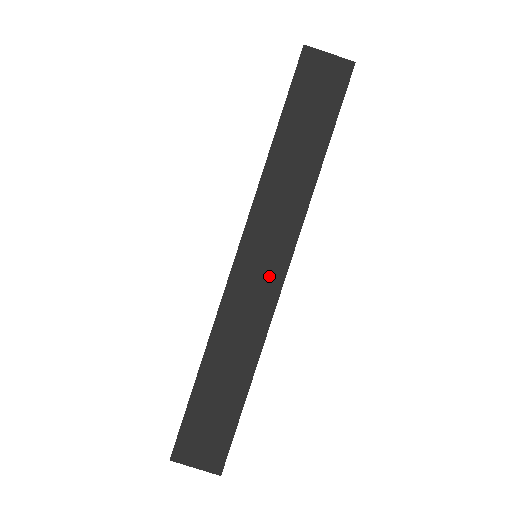
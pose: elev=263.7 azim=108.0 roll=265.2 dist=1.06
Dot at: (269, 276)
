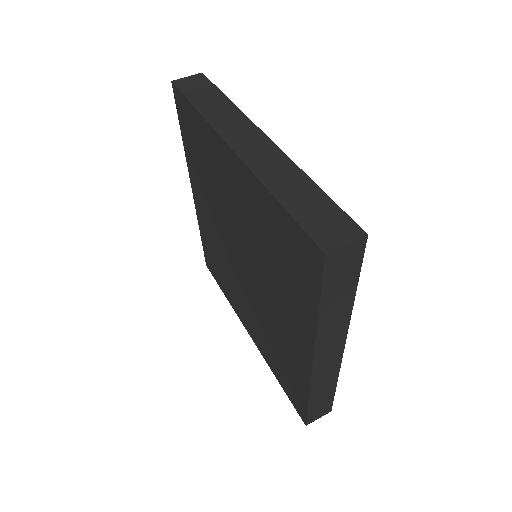
Dot at: (260, 143)
